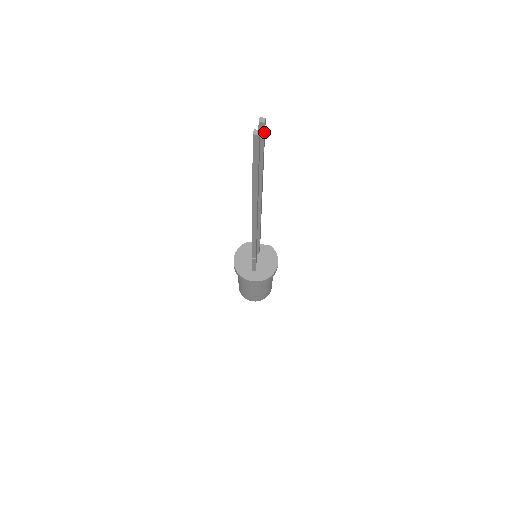
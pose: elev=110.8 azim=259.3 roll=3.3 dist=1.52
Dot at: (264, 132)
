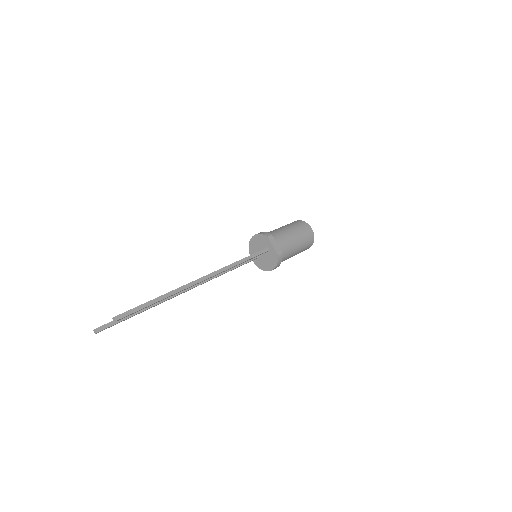
Dot at: occluded
